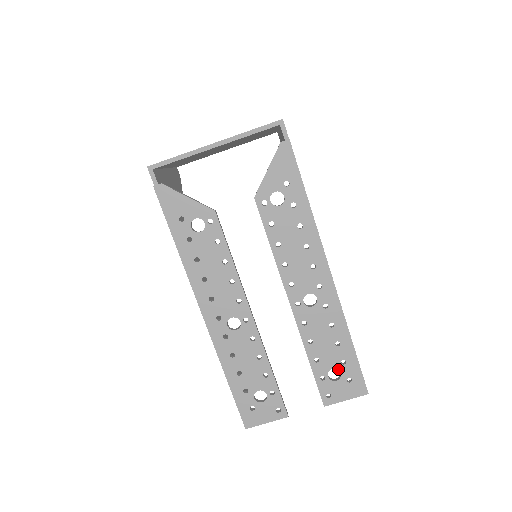
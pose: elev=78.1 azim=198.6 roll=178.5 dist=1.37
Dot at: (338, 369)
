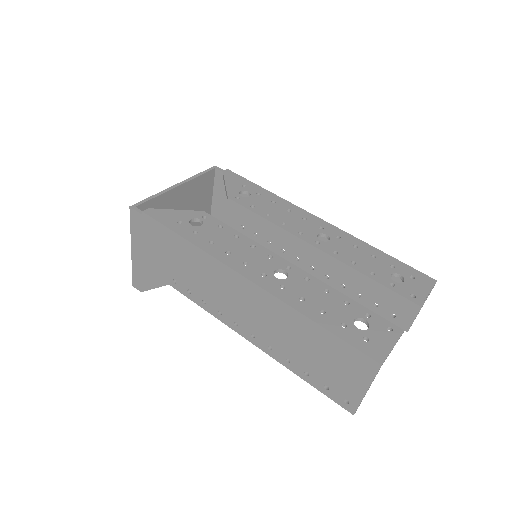
Dot at: (395, 273)
